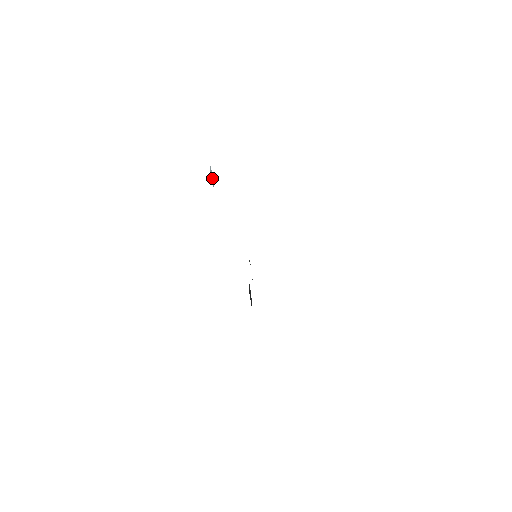
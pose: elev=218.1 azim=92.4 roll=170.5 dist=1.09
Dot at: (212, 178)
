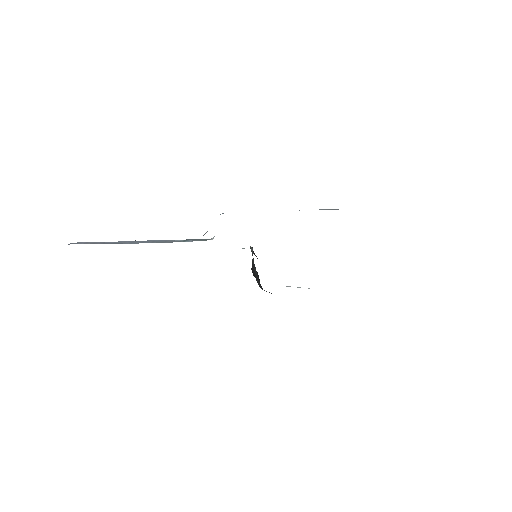
Dot at: occluded
